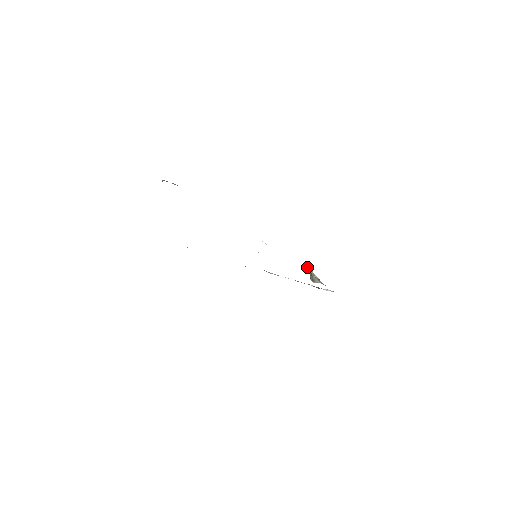
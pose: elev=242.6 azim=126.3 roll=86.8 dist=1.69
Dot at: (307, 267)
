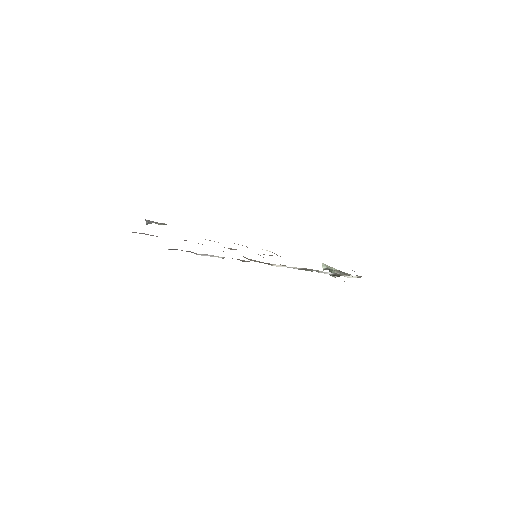
Dot at: (323, 265)
